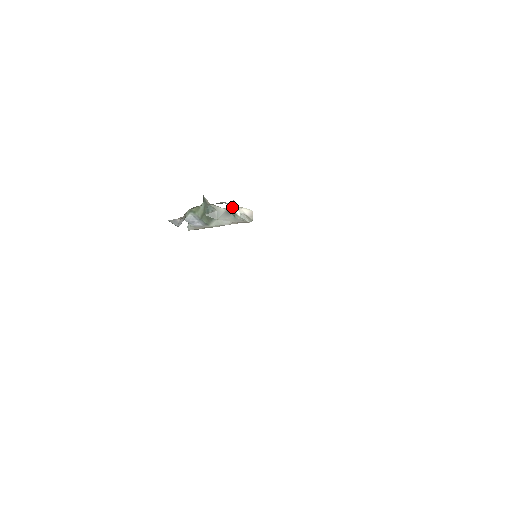
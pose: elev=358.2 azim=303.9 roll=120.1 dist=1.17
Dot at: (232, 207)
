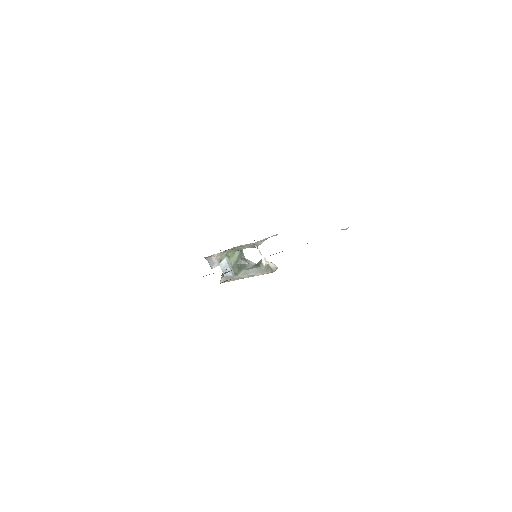
Dot at: (260, 254)
